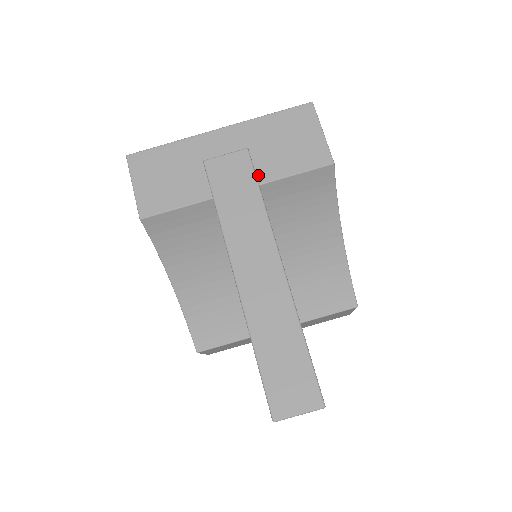
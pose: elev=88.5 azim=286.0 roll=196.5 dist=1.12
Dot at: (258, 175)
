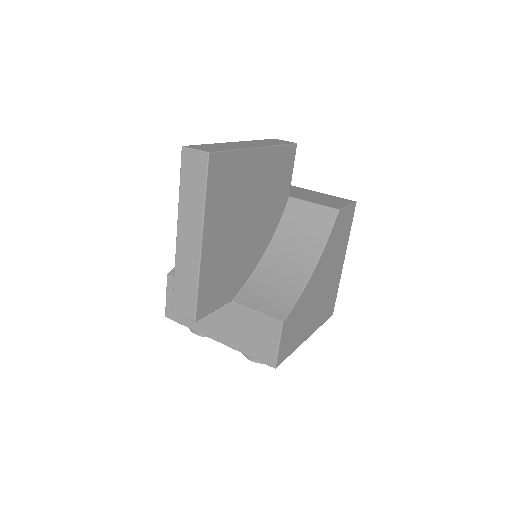
Dot at: (296, 196)
